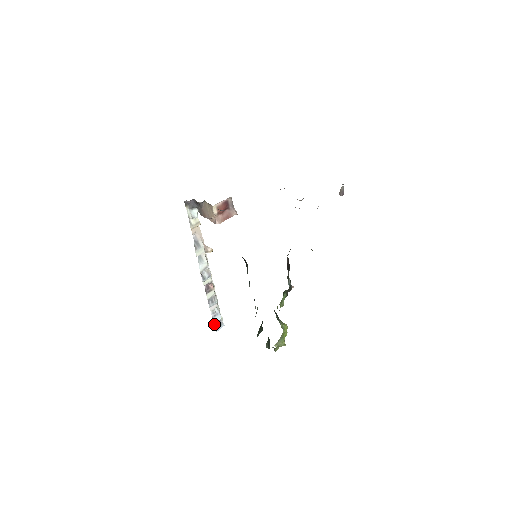
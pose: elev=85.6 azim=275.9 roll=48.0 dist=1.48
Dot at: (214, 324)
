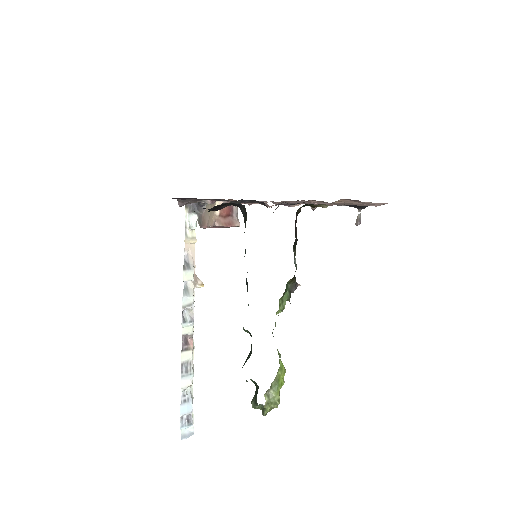
Dot at: (181, 417)
